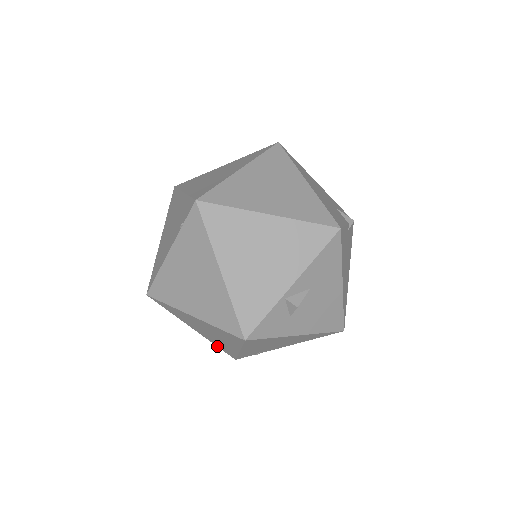
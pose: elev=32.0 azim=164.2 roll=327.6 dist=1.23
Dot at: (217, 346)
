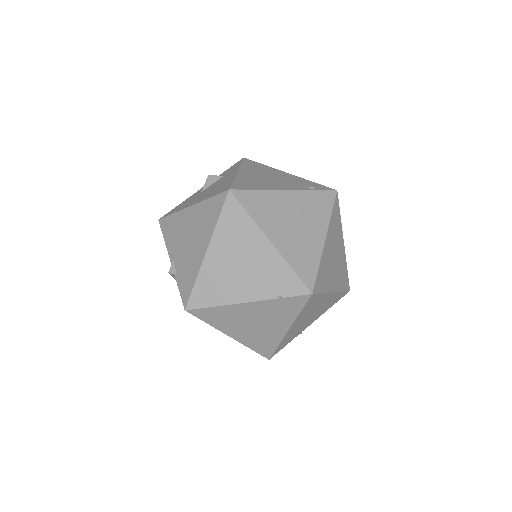
Dot at: occluded
